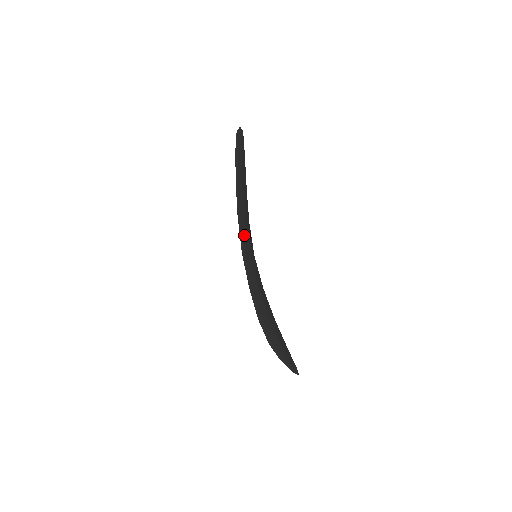
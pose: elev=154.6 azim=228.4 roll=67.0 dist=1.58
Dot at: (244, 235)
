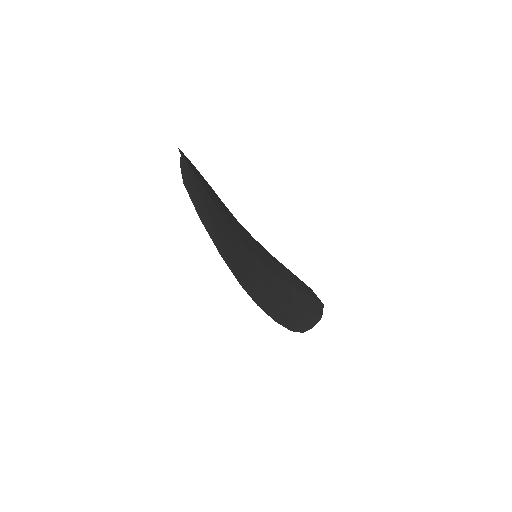
Dot at: (249, 281)
